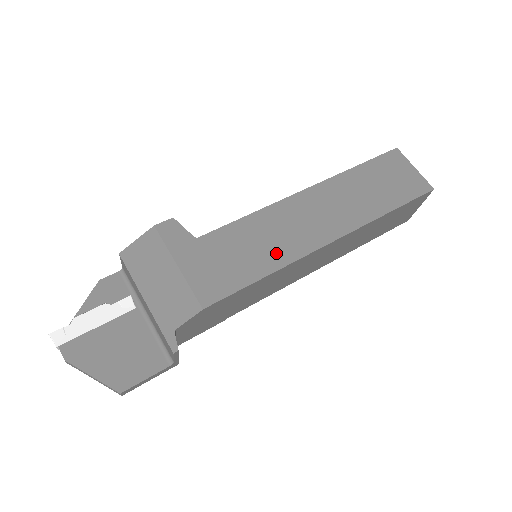
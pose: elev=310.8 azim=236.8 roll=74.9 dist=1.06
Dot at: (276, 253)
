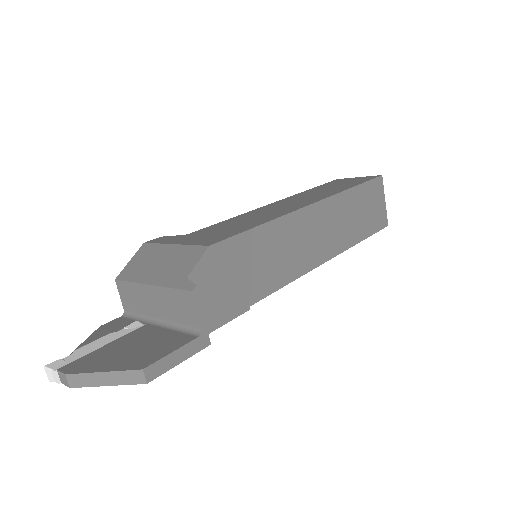
Dot at: (266, 217)
